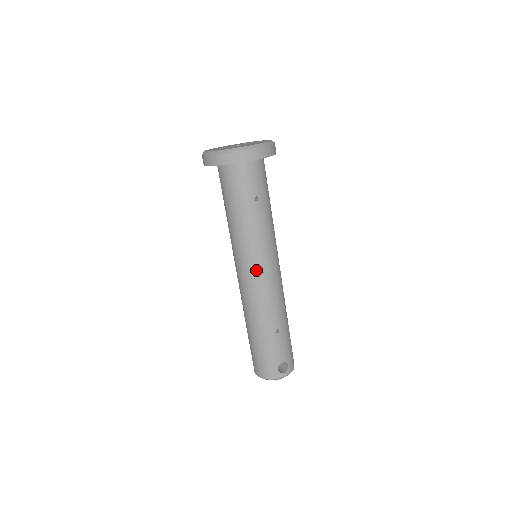
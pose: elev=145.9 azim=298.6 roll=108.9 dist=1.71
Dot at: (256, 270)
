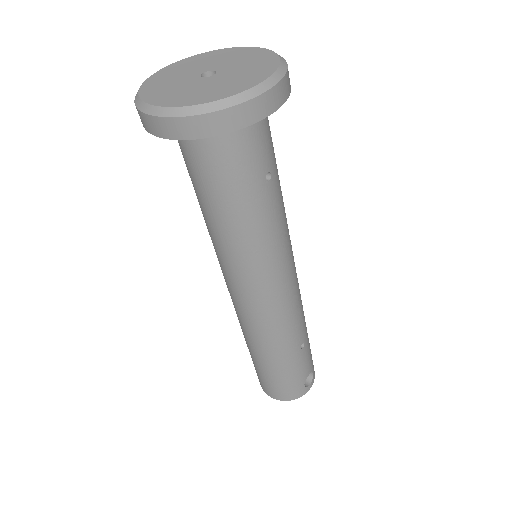
Dot at: (274, 286)
